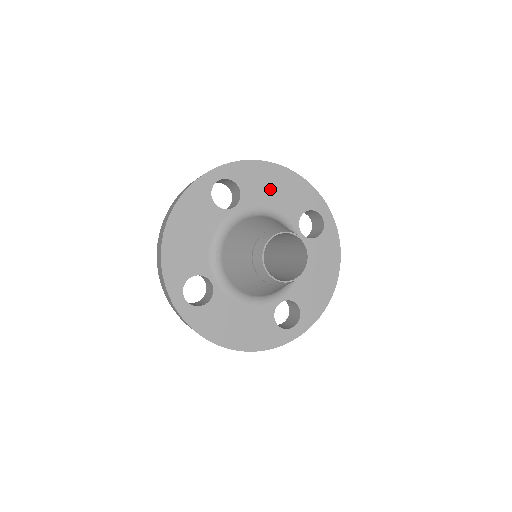
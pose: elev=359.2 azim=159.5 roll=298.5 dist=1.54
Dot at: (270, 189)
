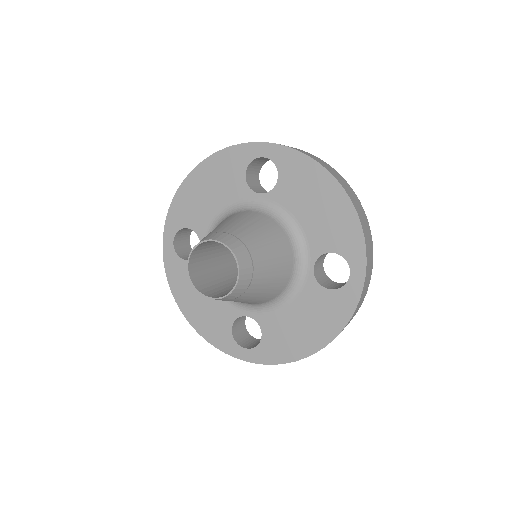
Dot at: (310, 201)
